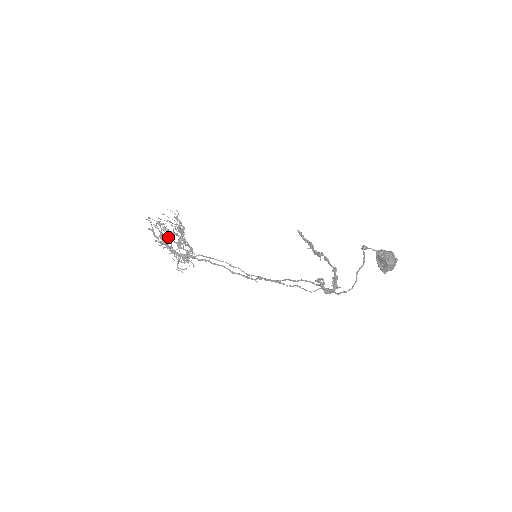
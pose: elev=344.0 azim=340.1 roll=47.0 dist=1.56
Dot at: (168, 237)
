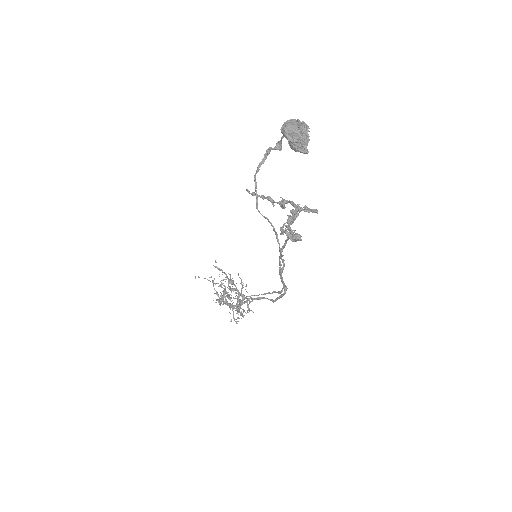
Dot at: occluded
